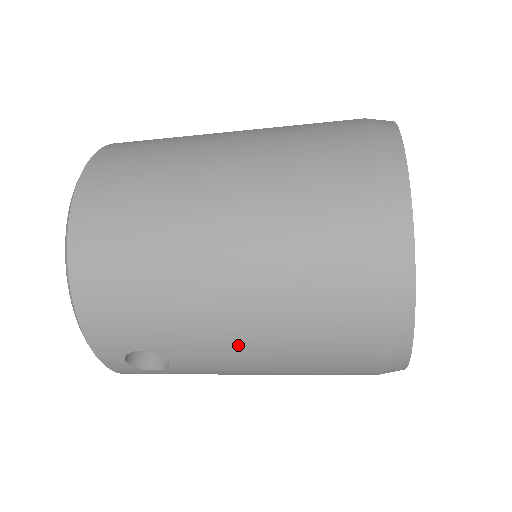
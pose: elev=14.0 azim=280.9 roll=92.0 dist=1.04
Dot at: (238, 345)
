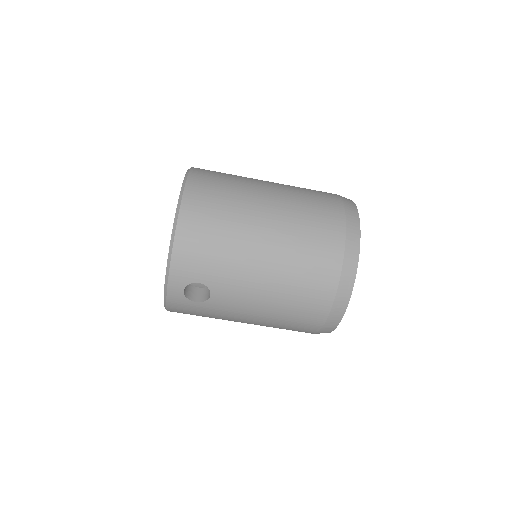
Dot at: (259, 289)
